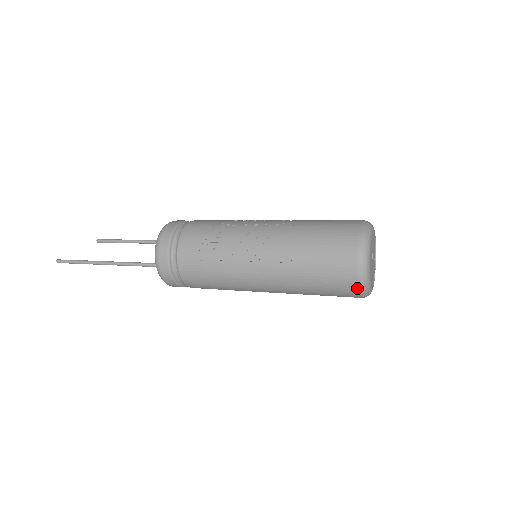
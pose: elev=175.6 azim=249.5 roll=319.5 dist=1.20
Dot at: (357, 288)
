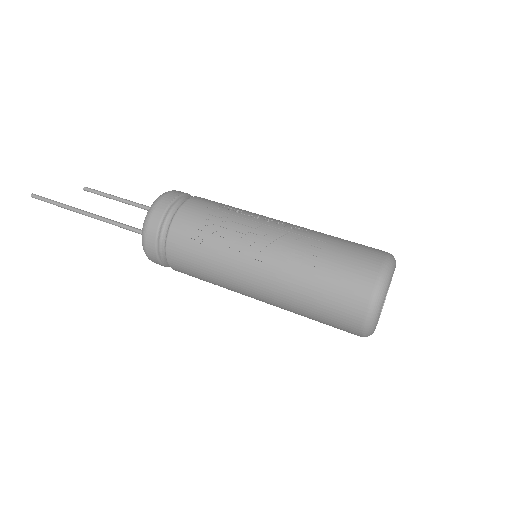
Dot at: (361, 323)
